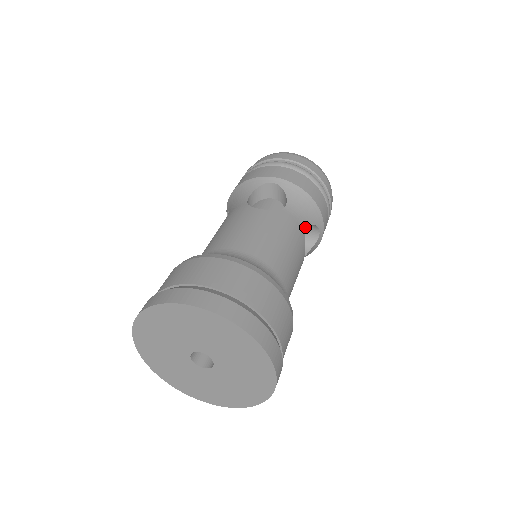
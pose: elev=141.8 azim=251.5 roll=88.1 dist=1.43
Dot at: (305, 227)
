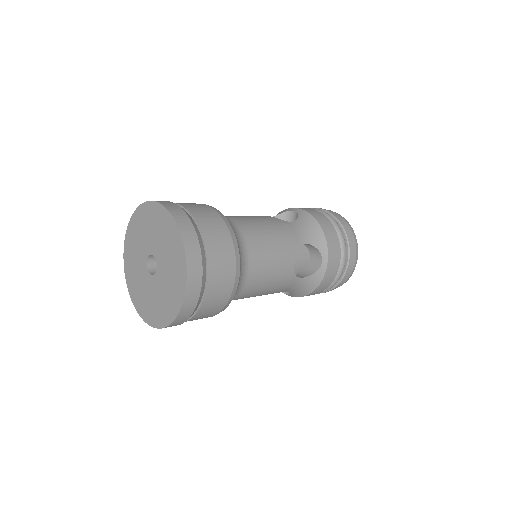
Dot at: (304, 242)
